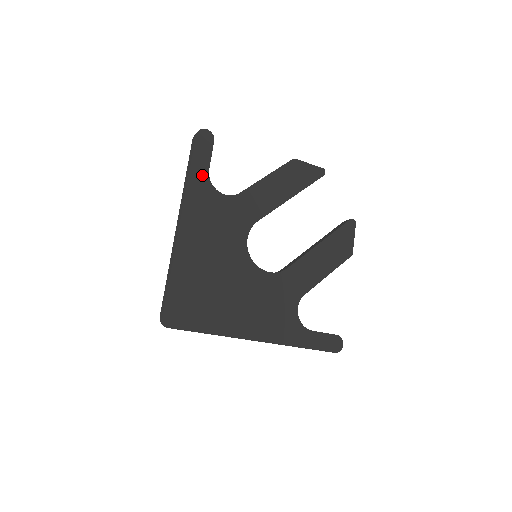
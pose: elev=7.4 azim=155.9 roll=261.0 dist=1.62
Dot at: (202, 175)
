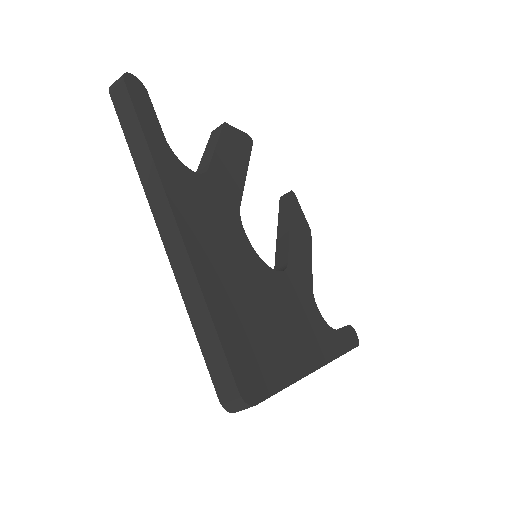
Dot at: (161, 145)
